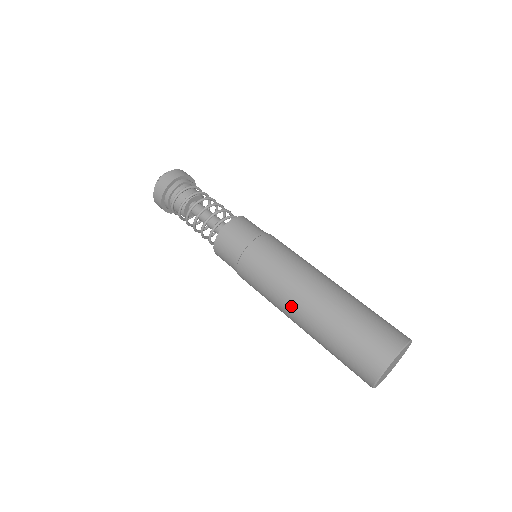
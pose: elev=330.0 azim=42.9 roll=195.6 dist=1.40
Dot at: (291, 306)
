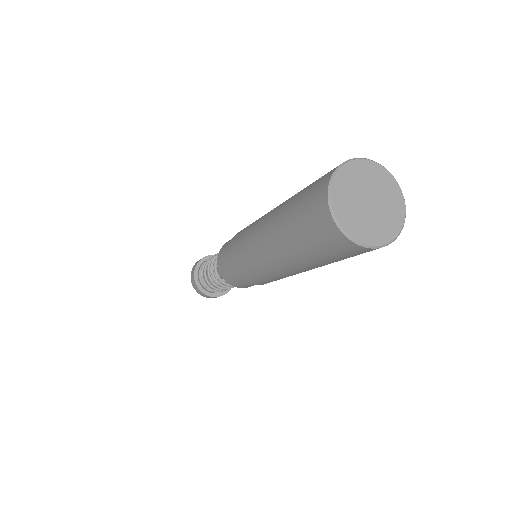
Dot at: (259, 244)
